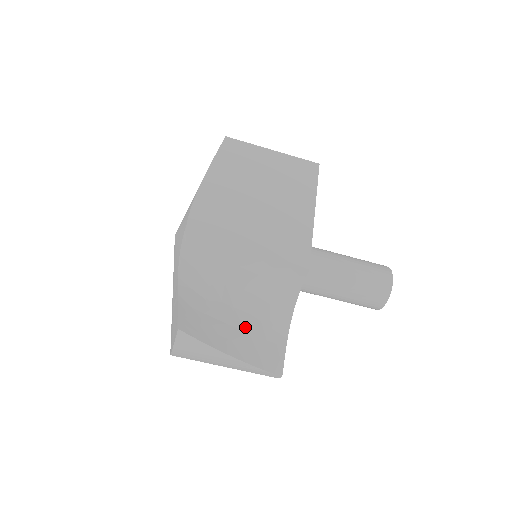
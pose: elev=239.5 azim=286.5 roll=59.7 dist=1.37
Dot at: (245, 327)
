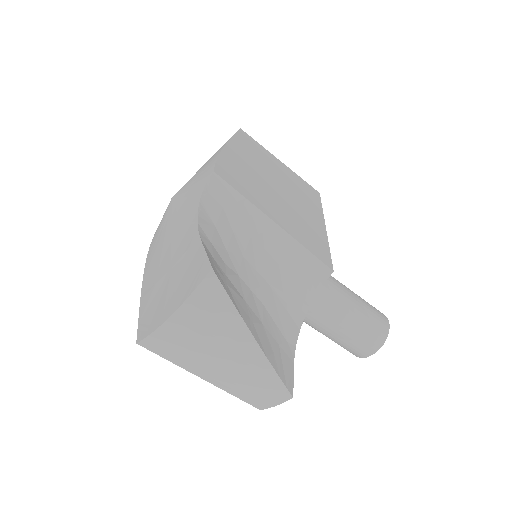
Dot at: (260, 317)
